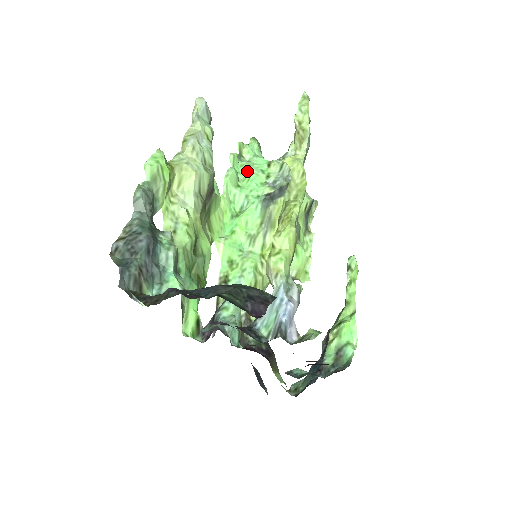
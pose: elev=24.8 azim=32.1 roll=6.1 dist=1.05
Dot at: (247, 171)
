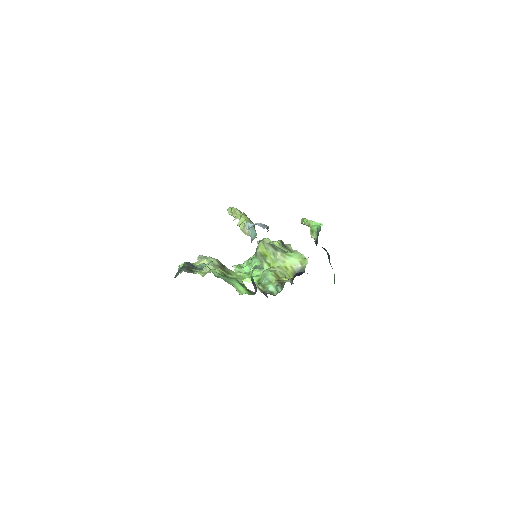
Dot at: (245, 264)
